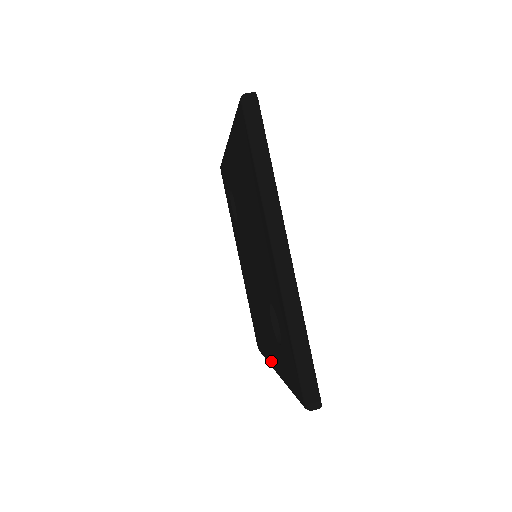
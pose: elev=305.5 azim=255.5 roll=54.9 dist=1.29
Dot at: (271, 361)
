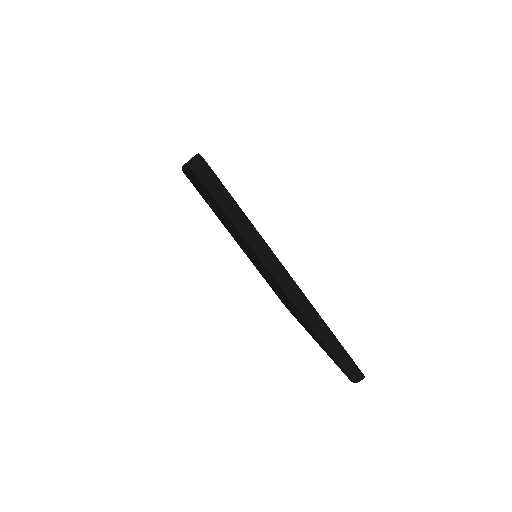
Dot at: occluded
